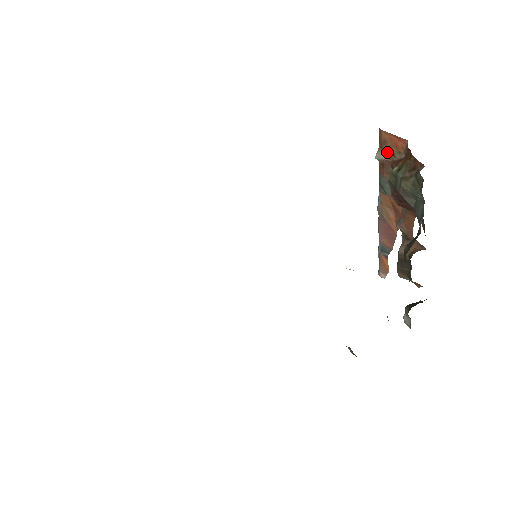
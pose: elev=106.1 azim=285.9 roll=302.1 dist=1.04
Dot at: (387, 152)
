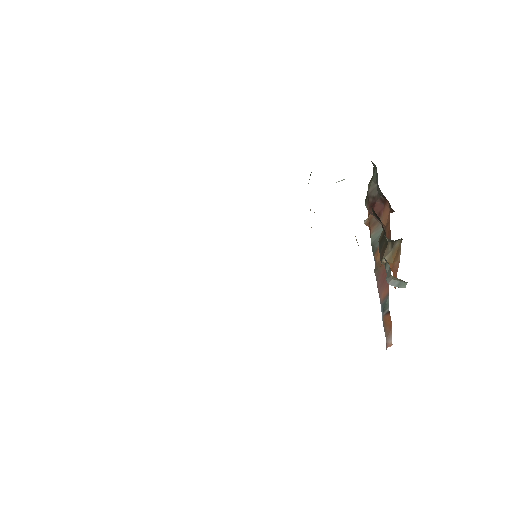
Dot at: (370, 214)
